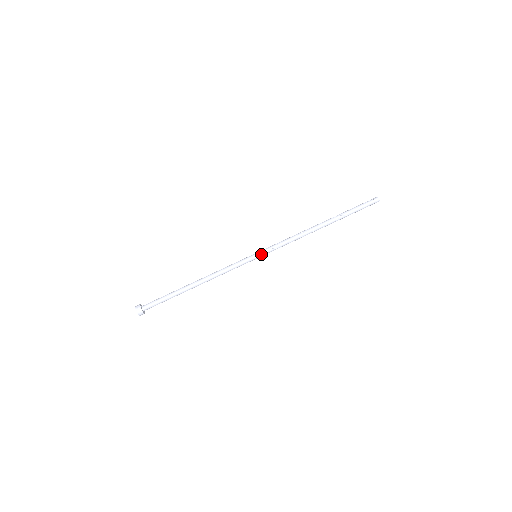
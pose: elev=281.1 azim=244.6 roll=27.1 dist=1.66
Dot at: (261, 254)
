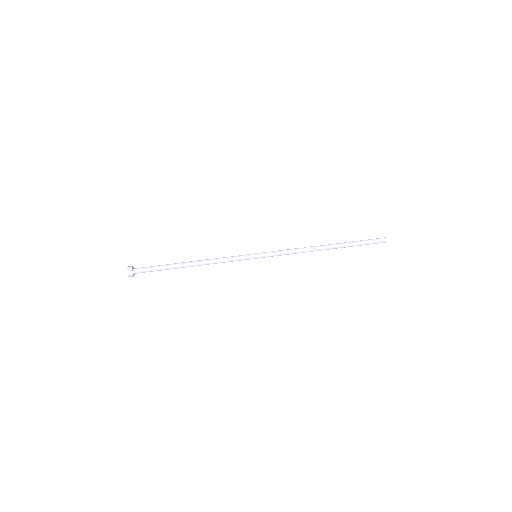
Dot at: (261, 255)
